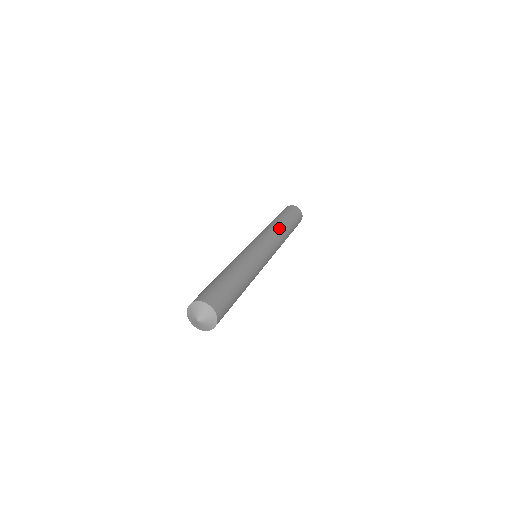
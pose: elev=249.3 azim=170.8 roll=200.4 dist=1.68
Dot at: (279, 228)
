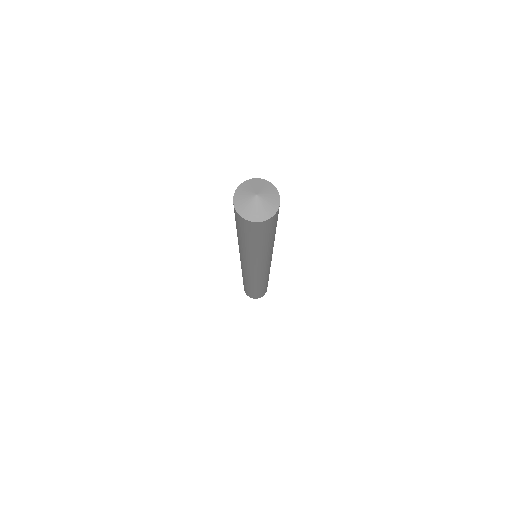
Dot at: occluded
